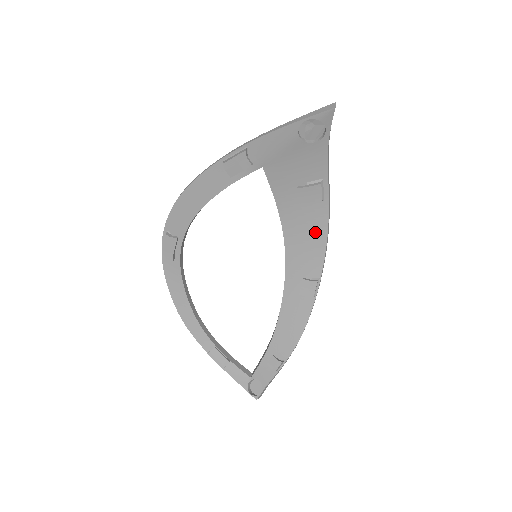
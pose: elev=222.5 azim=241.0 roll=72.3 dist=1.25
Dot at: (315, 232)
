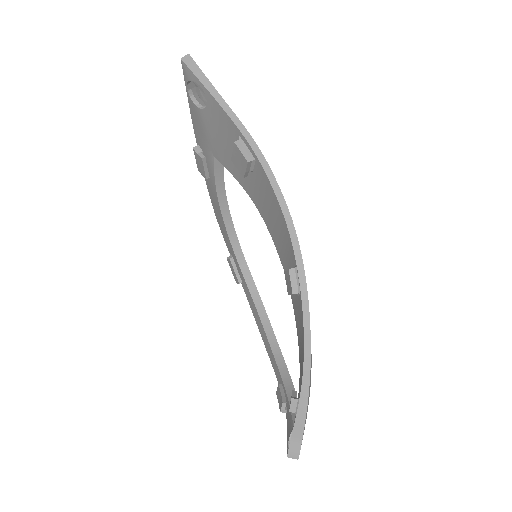
Dot at: (273, 204)
